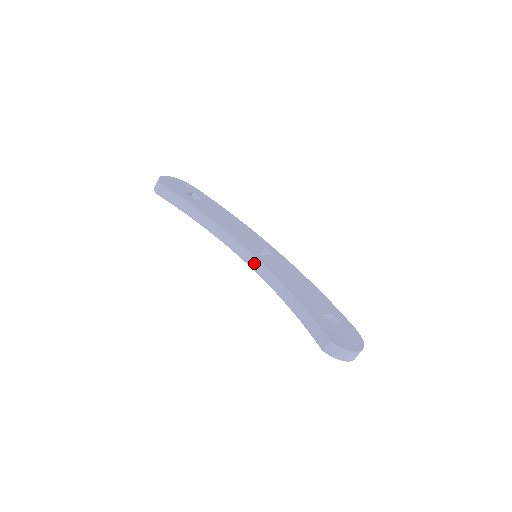
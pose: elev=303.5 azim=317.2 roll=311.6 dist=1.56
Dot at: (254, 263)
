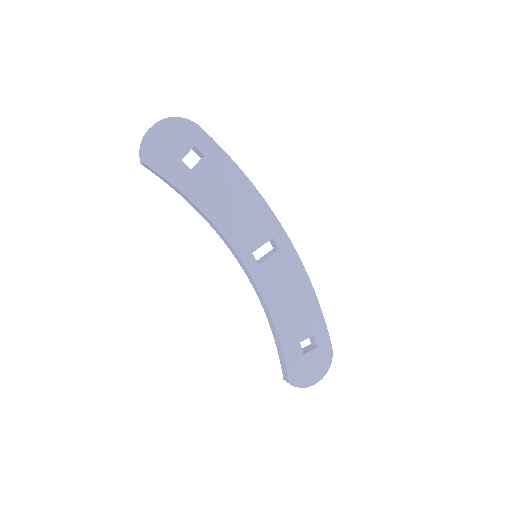
Dot at: (248, 275)
